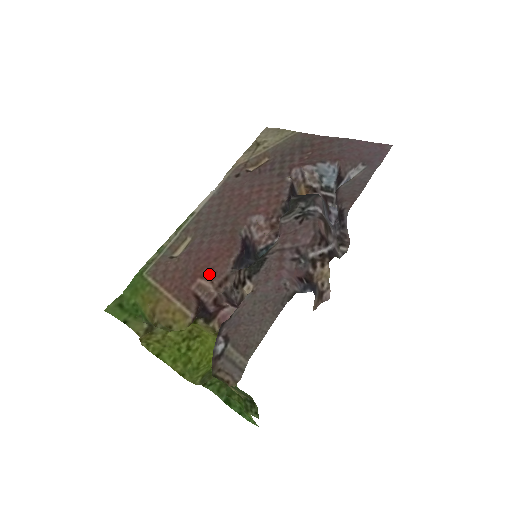
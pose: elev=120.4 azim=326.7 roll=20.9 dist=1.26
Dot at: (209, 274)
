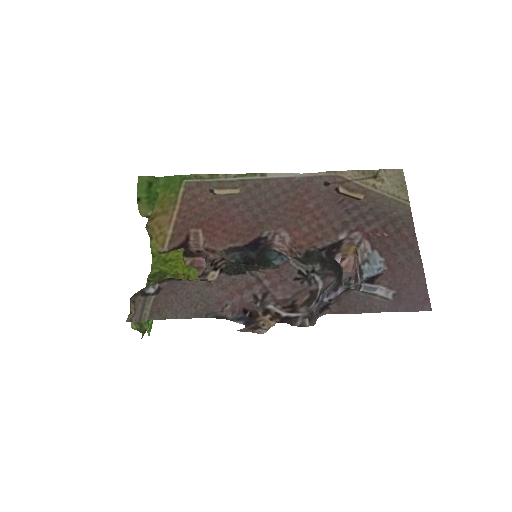
Dot at: (209, 235)
